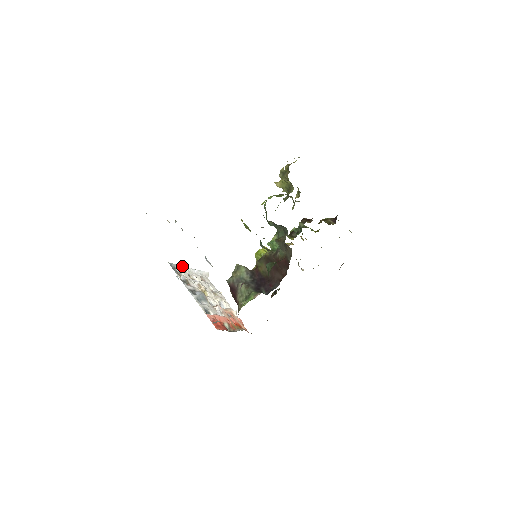
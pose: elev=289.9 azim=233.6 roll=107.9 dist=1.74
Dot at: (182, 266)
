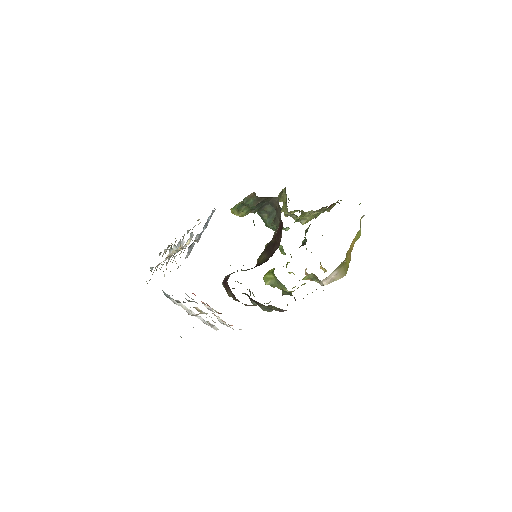
Dot at: (180, 303)
